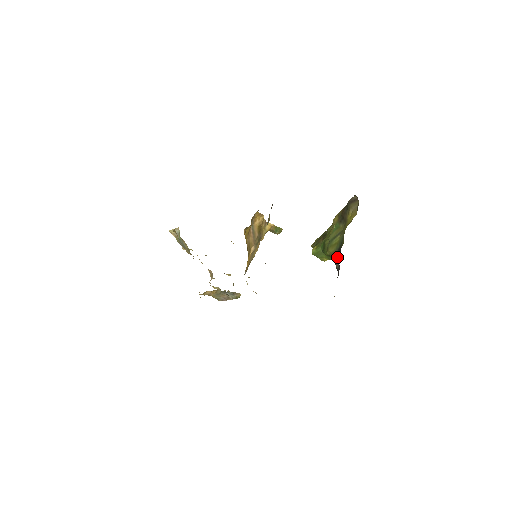
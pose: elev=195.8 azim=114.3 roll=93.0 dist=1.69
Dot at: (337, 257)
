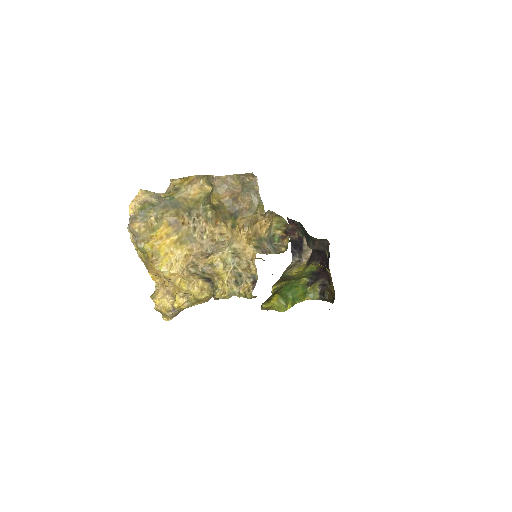
Dot at: (317, 275)
